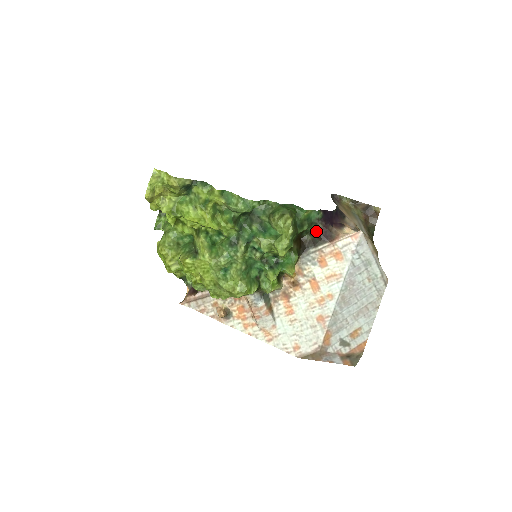
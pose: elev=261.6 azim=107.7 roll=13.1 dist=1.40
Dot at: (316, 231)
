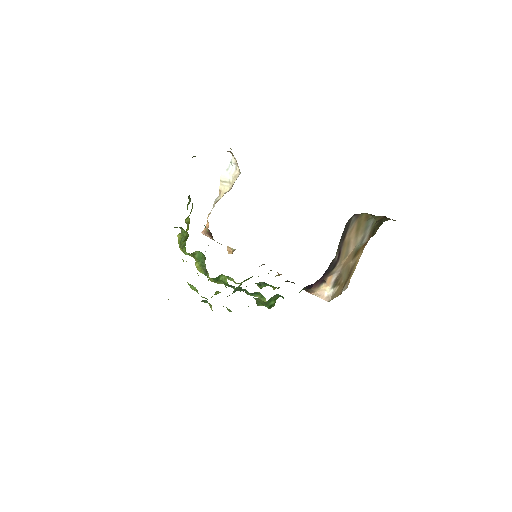
Dot at: occluded
